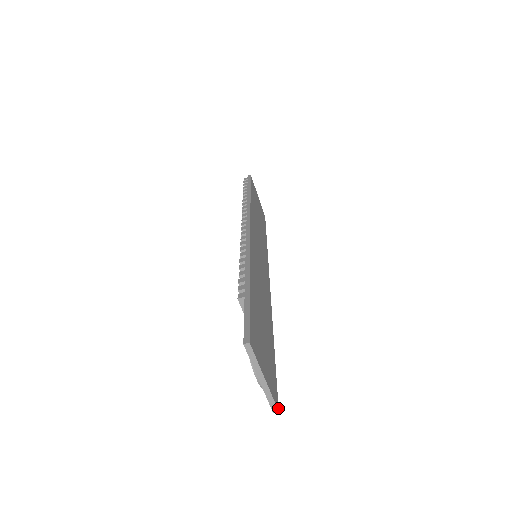
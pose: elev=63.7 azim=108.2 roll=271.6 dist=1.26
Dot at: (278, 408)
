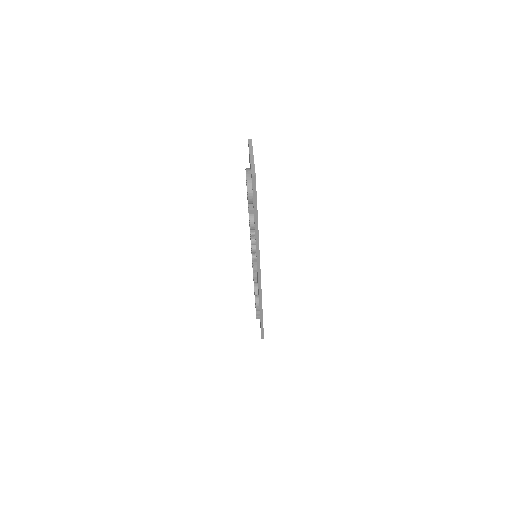
Dot at: occluded
